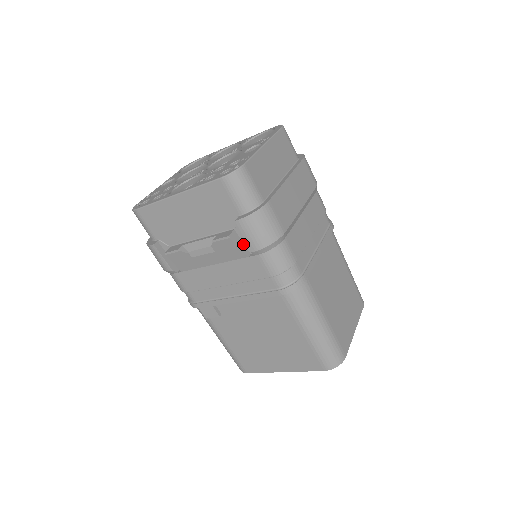
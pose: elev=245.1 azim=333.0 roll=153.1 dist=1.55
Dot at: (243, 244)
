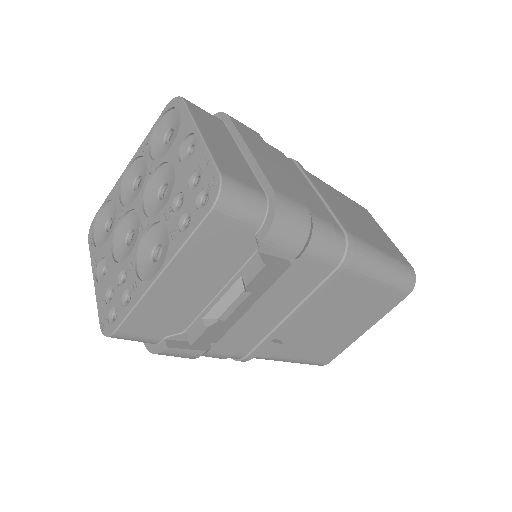
Dot at: (276, 258)
